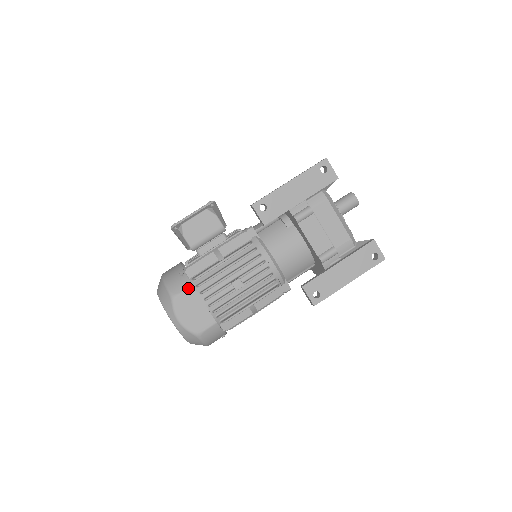
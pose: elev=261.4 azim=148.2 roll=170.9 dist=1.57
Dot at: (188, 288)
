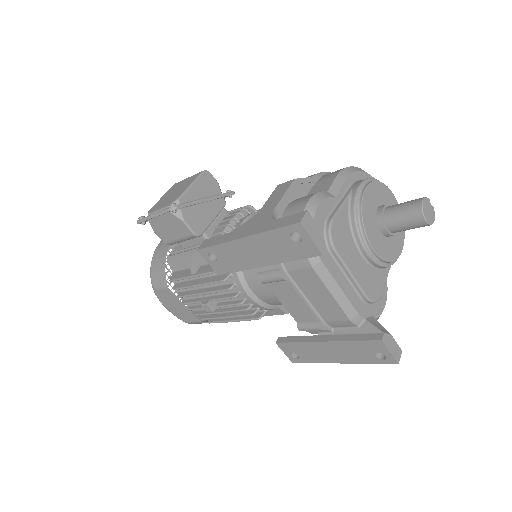
Dot at: (164, 287)
